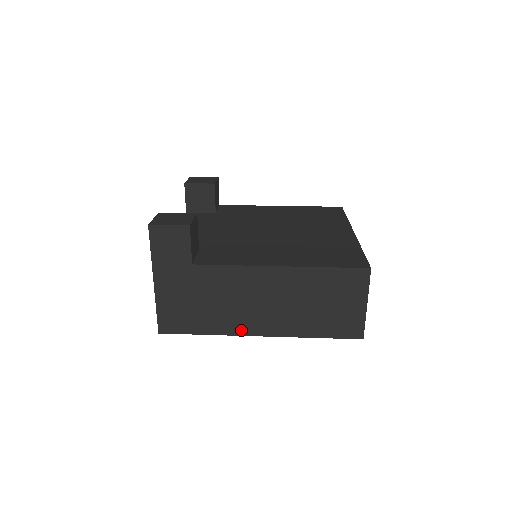
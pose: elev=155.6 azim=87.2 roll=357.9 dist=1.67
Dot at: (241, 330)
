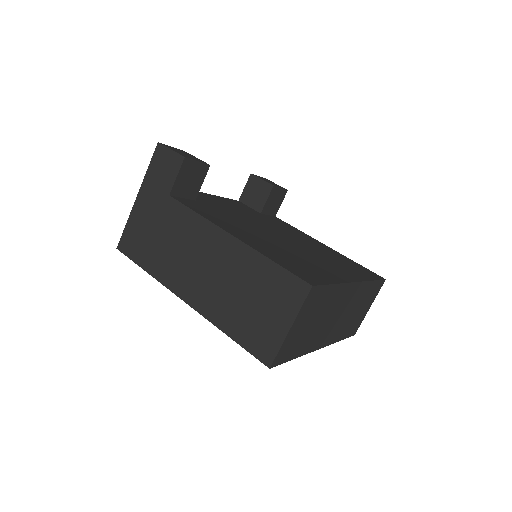
Dot at: (173, 285)
